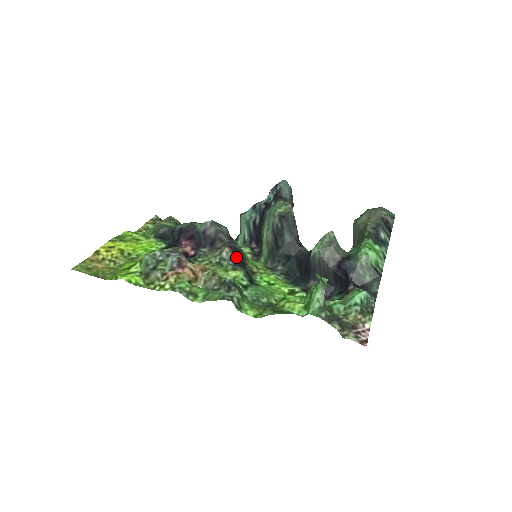
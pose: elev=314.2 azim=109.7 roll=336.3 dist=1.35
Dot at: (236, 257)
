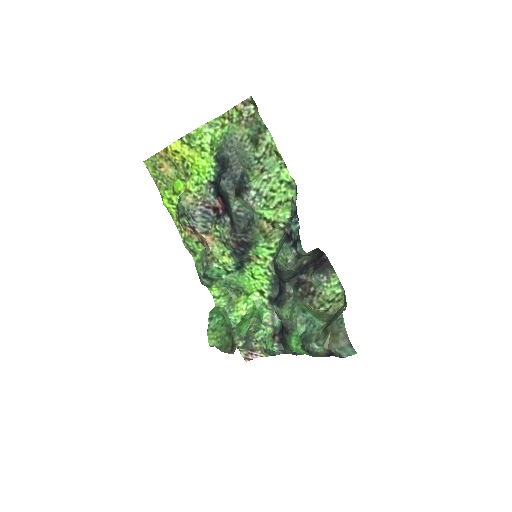
Dot at: (239, 248)
